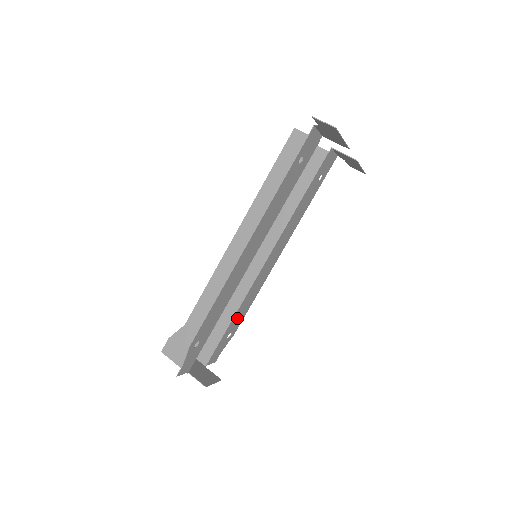
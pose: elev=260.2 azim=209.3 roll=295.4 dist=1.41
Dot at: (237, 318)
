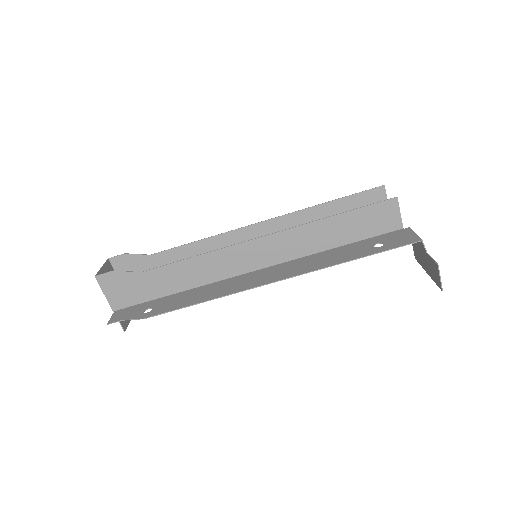
Dot at: occluded
